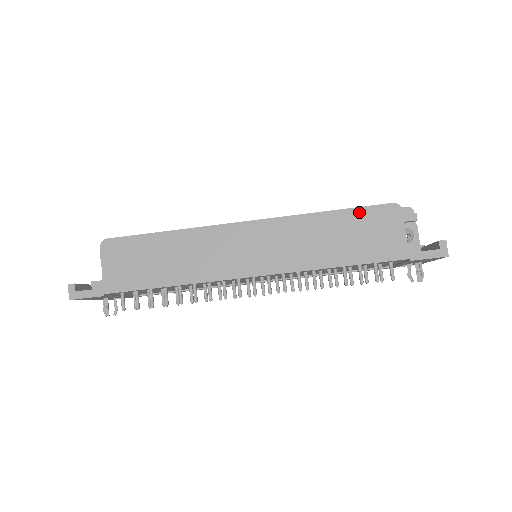
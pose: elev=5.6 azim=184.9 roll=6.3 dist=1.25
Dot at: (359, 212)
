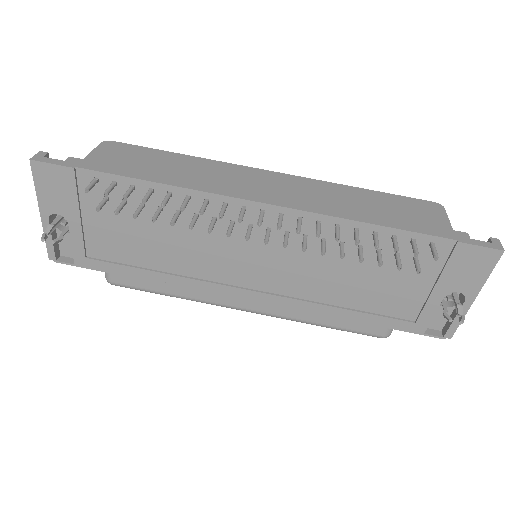
Dot at: (397, 197)
